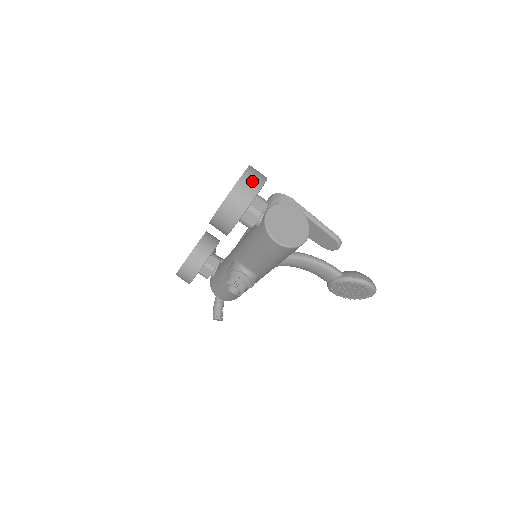
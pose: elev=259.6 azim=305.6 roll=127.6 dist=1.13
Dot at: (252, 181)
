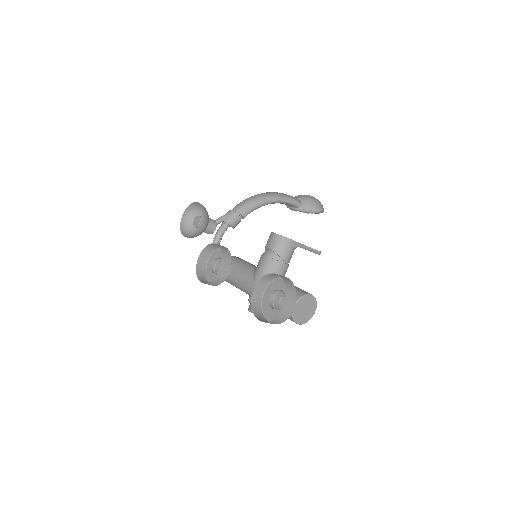
Dot at: (290, 305)
